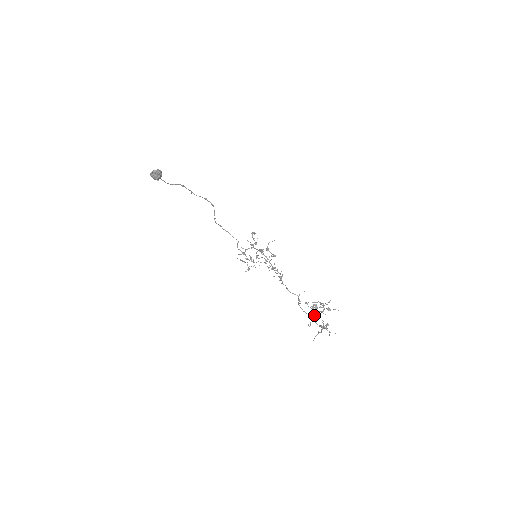
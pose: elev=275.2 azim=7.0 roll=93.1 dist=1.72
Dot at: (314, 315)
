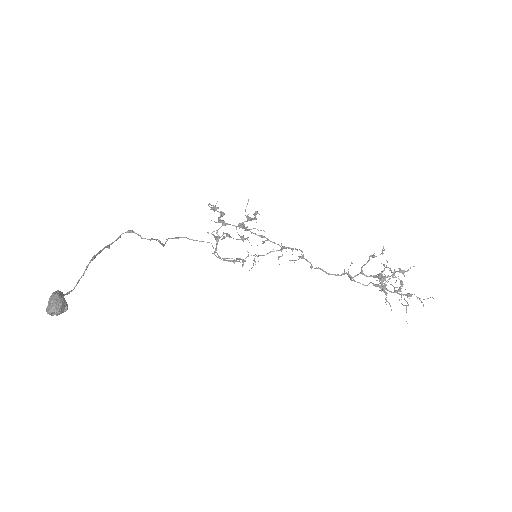
Dot at: occluded
